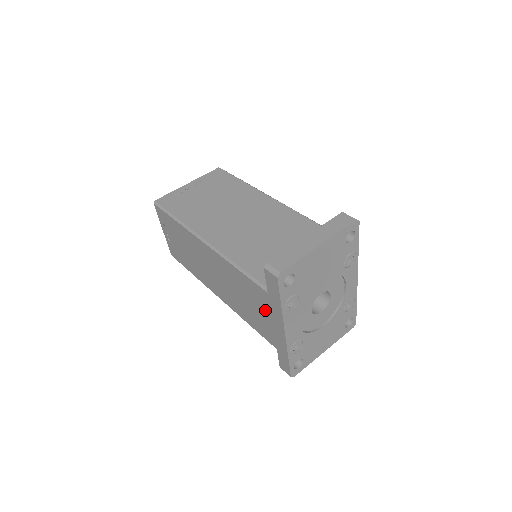
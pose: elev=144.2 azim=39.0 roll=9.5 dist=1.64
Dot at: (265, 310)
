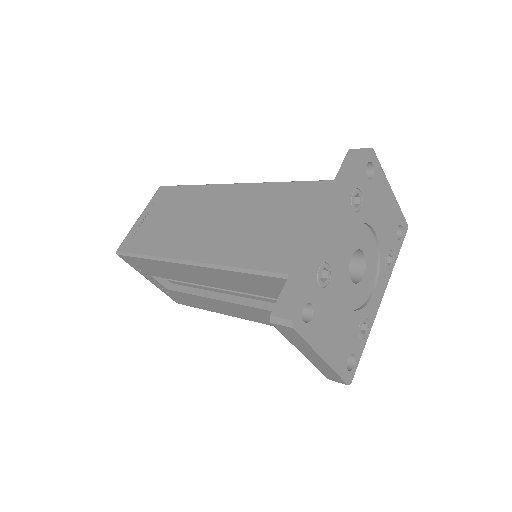
Dot at: (308, 212)
